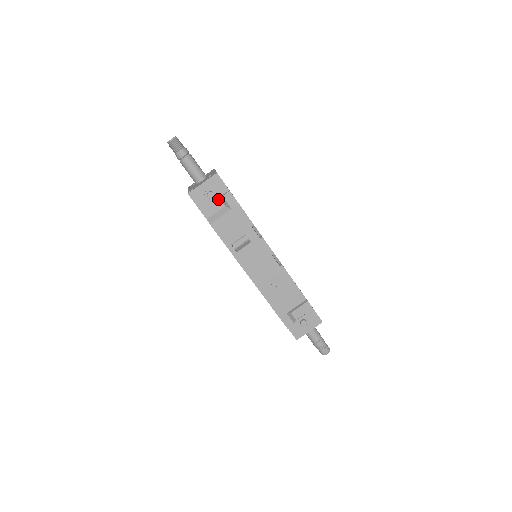
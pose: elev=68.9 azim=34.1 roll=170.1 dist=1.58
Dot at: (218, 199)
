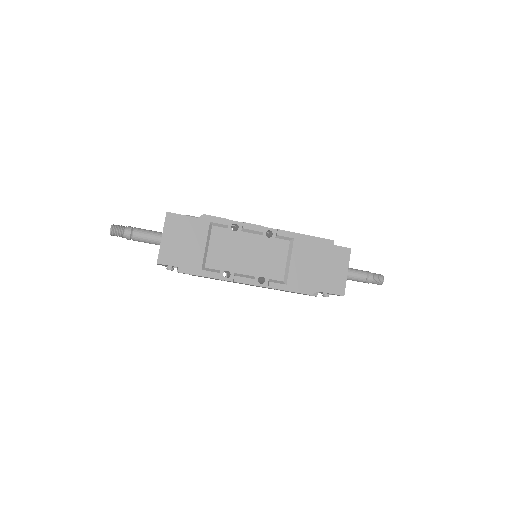
Dot at: occluded
